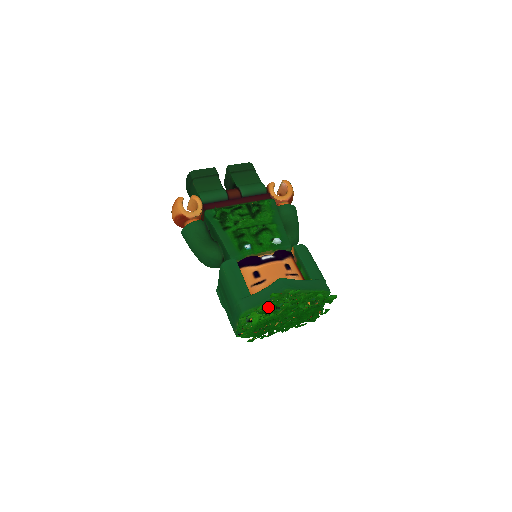
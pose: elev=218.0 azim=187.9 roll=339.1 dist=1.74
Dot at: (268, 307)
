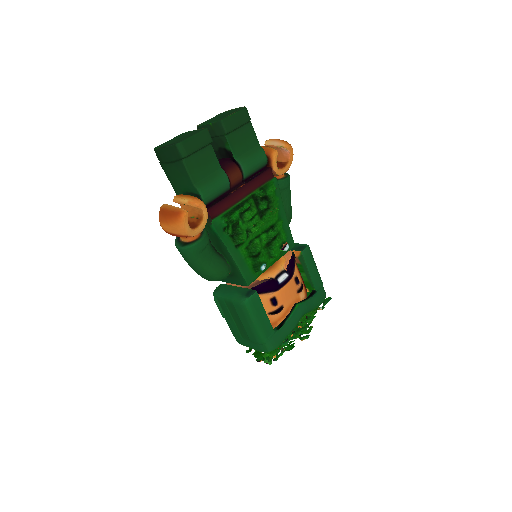
Dot at: (289, 339)
